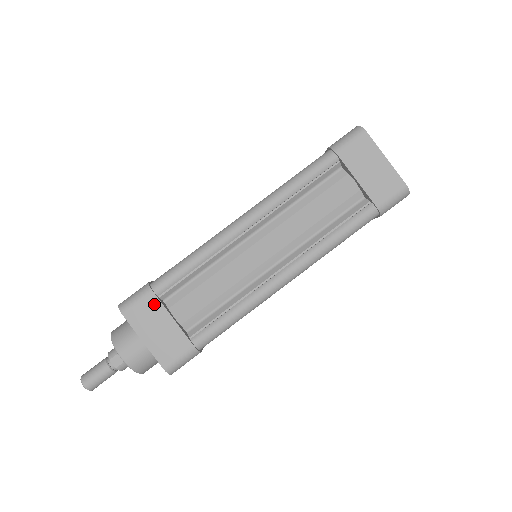
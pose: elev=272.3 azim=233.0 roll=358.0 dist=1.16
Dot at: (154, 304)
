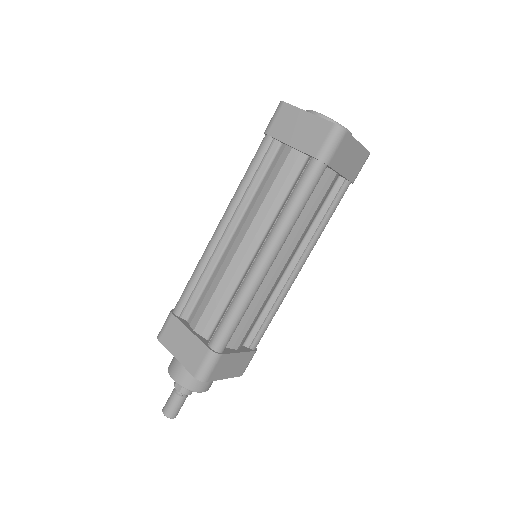
Dot at: (176, 324)
